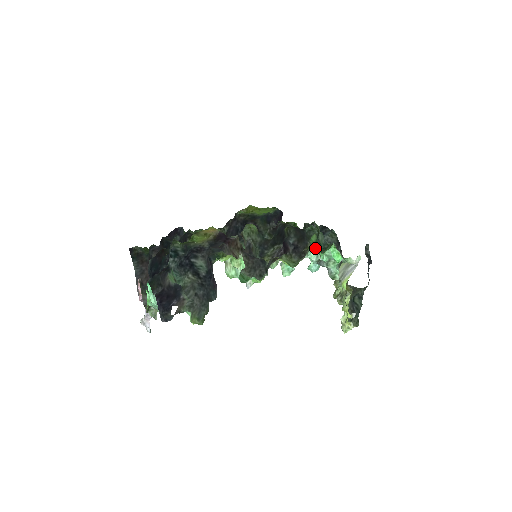
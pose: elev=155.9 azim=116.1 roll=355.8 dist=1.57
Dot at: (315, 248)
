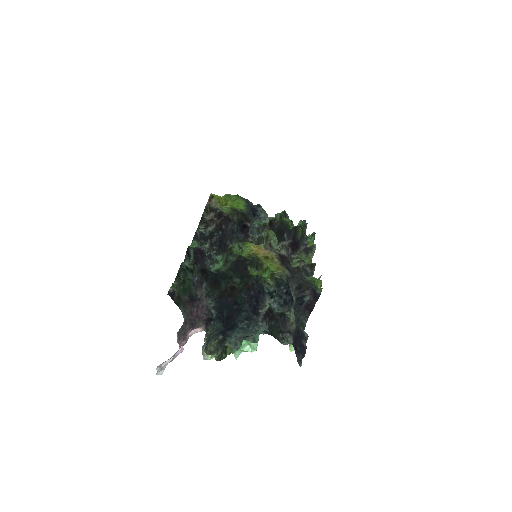
Dot at: (312, 242)
